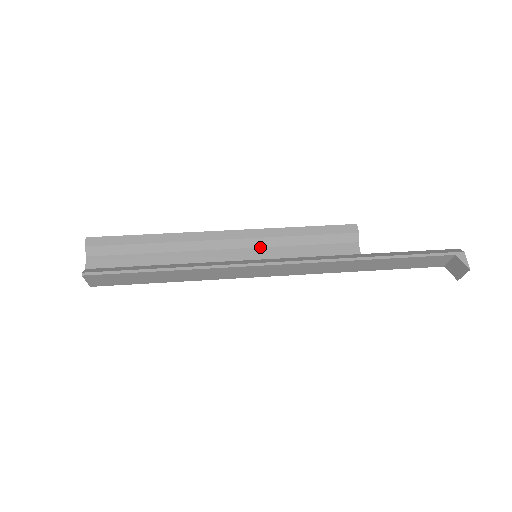
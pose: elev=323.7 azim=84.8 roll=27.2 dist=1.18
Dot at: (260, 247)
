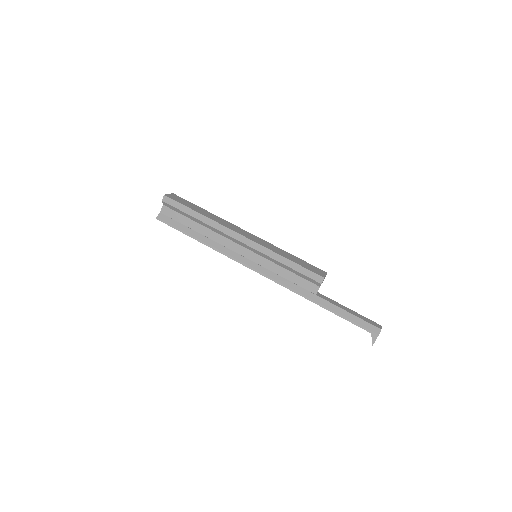
Dot at: (259, 255)
